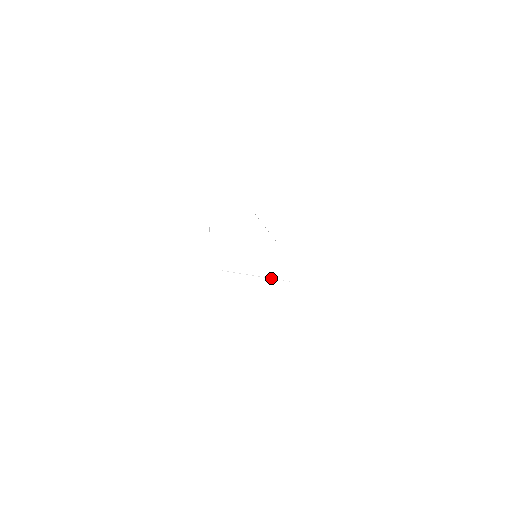
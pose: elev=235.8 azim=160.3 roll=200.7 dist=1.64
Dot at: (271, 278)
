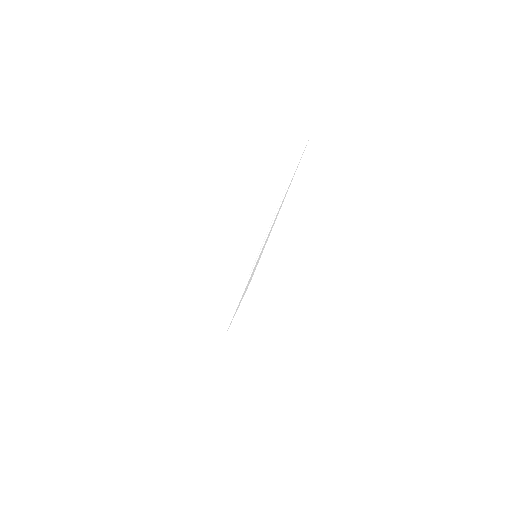
Dot at: (276, 214)
